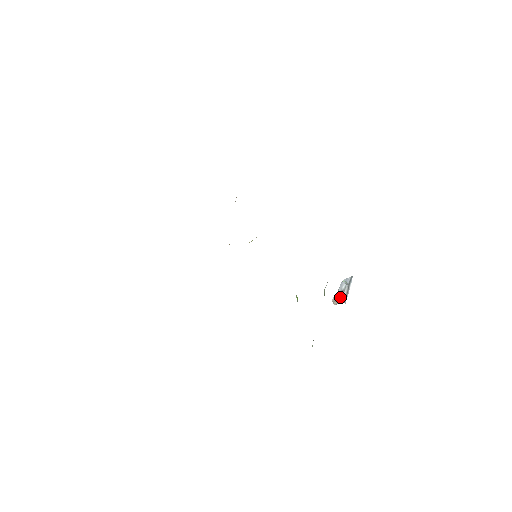
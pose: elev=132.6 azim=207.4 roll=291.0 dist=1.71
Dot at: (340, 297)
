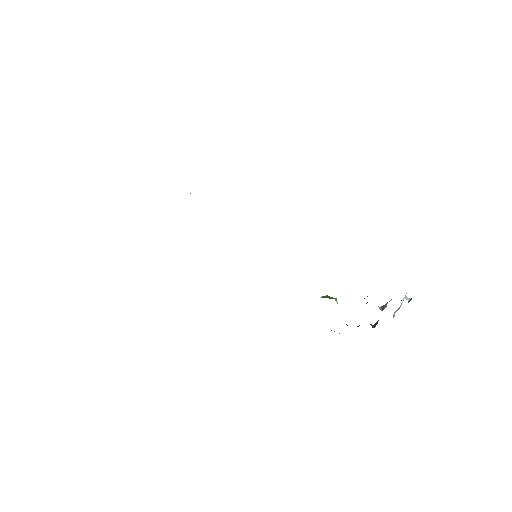
Dot at: (399, 308)
